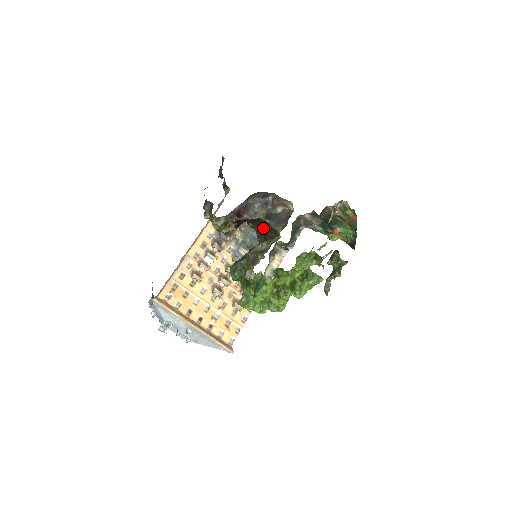
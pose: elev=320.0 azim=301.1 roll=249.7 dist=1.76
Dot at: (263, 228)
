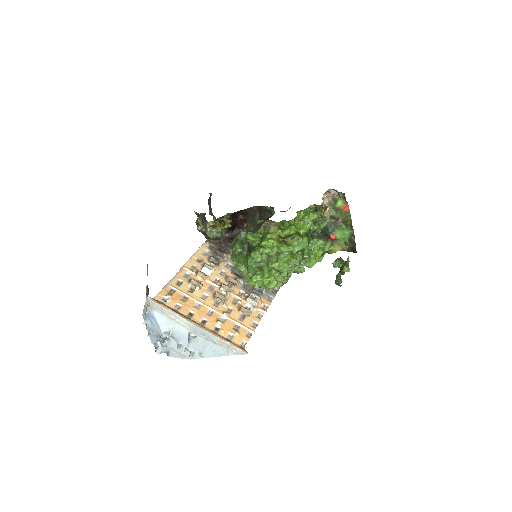
Dot at: (258, 217)
